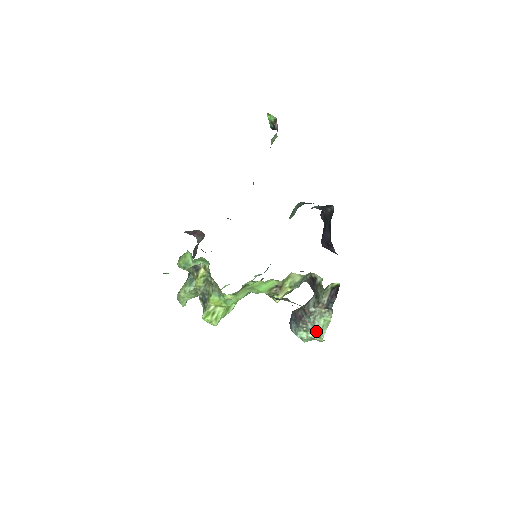
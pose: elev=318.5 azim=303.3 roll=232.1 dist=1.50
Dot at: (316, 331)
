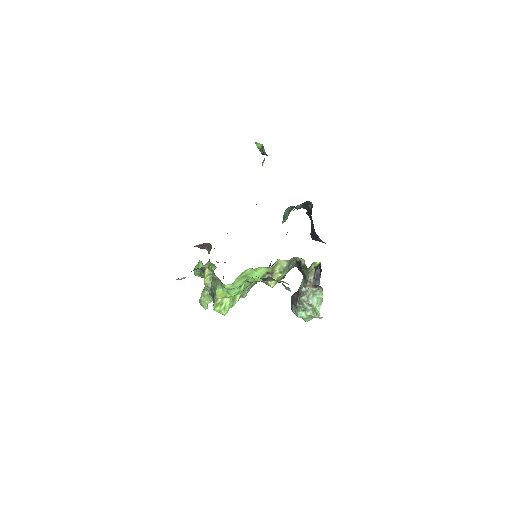
Dot at: (312, 309)
